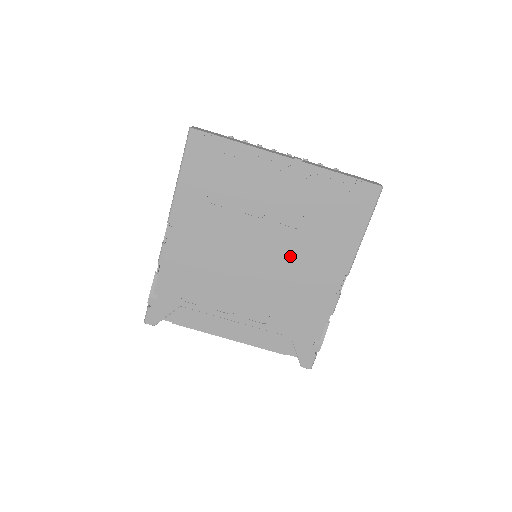
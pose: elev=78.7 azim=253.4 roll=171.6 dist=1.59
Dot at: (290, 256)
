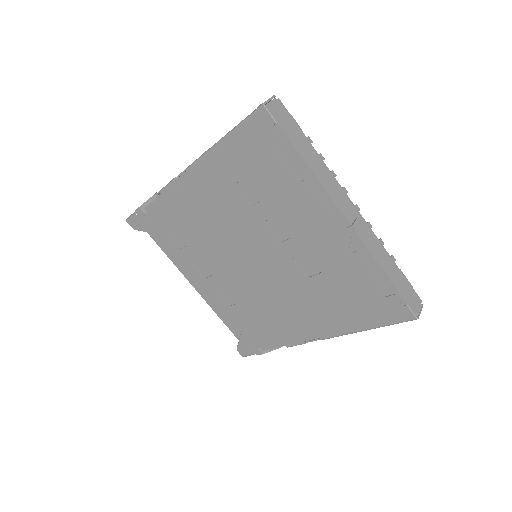
Dot at: (283, 287)
